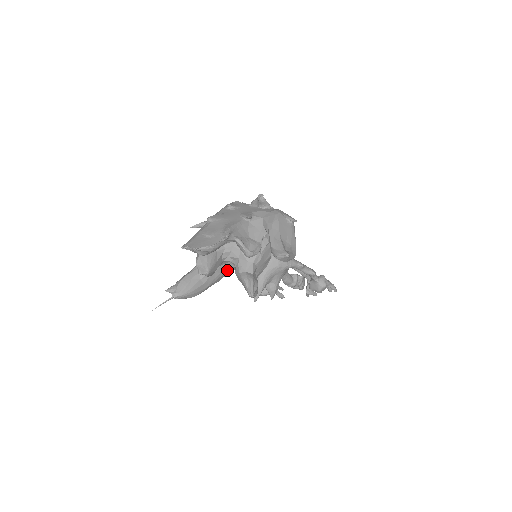
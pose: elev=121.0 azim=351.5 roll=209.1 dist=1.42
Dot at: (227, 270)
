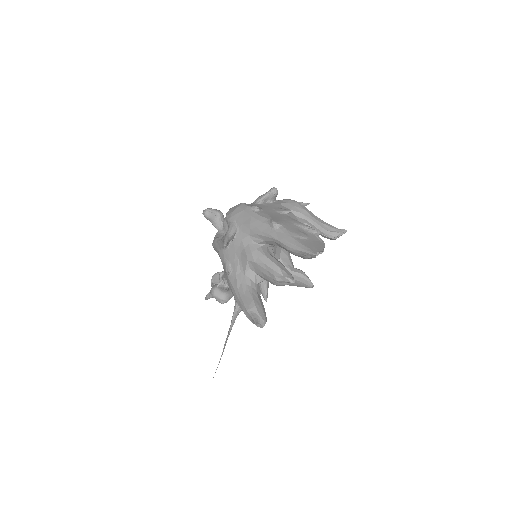
Dot at: occluded
